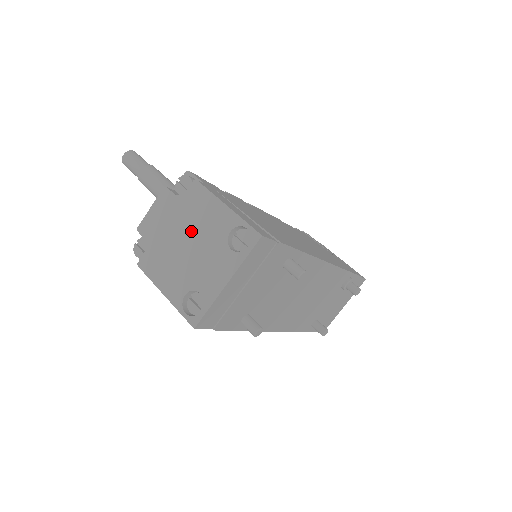
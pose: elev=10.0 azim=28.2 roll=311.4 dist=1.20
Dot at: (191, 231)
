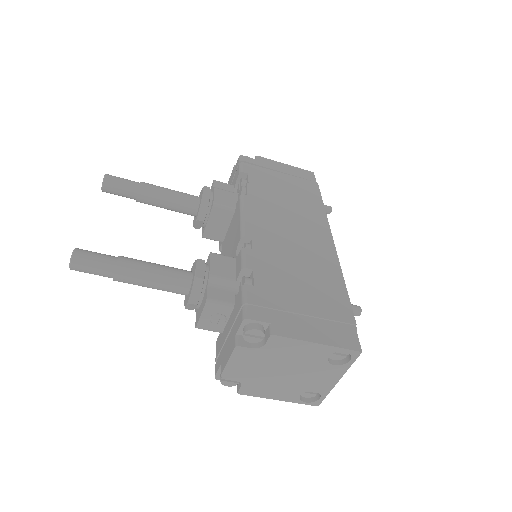
Dot at: (286, 365)
